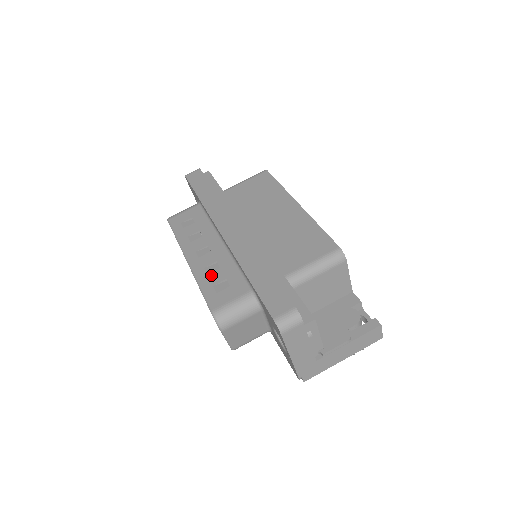
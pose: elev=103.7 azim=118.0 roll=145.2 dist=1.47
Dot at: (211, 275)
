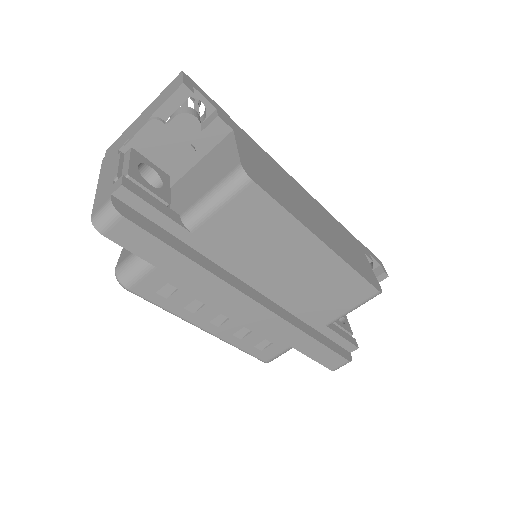
Dot at: (246, 340)
